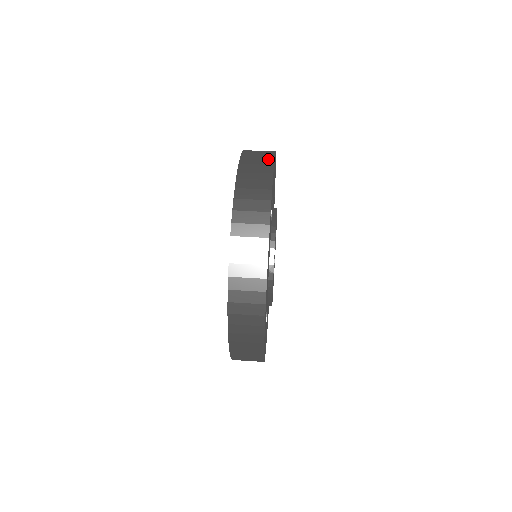
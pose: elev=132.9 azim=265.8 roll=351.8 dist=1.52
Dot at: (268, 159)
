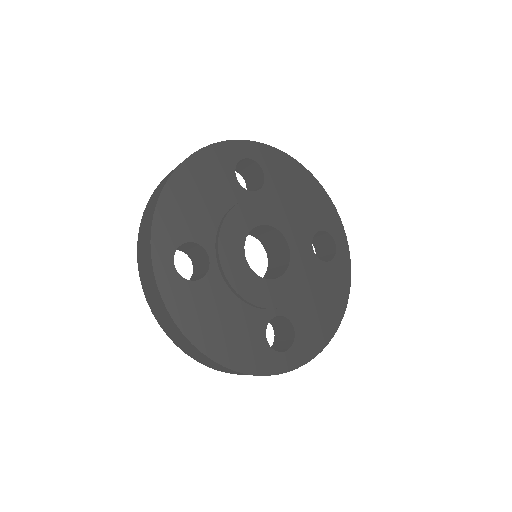
Dot at: occluded
